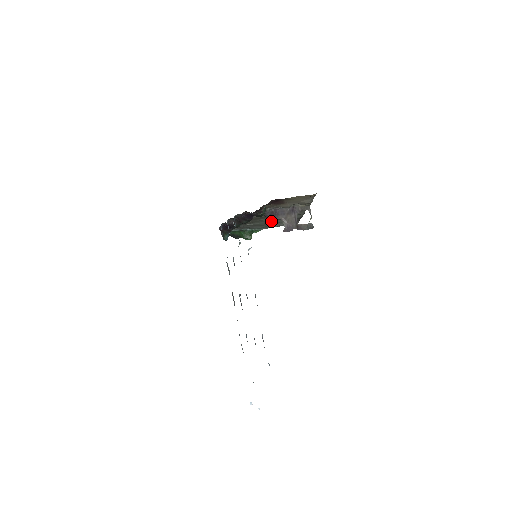
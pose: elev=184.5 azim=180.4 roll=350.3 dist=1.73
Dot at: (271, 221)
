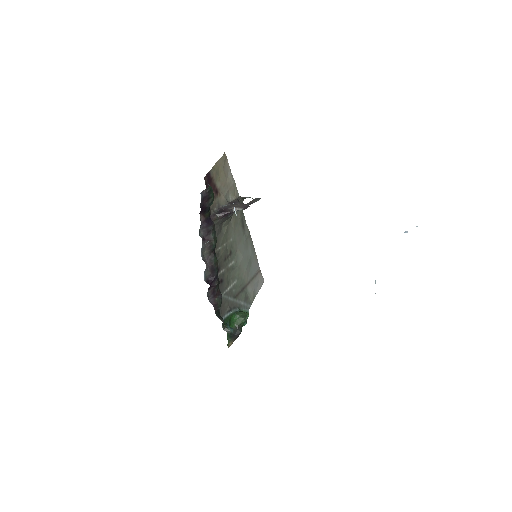
Dot at: (228, 213)
